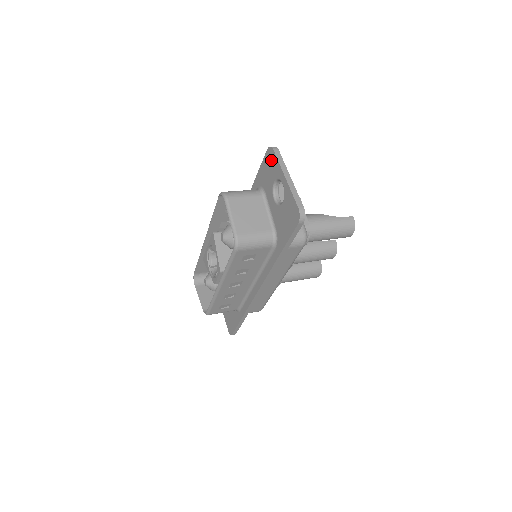
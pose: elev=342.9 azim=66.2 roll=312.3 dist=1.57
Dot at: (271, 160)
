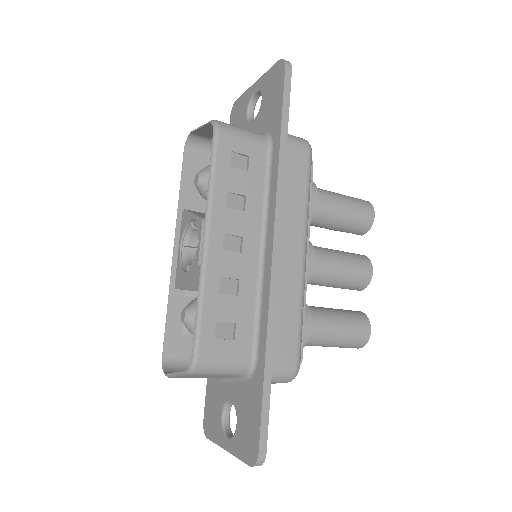
Dot at: (237, 109)
